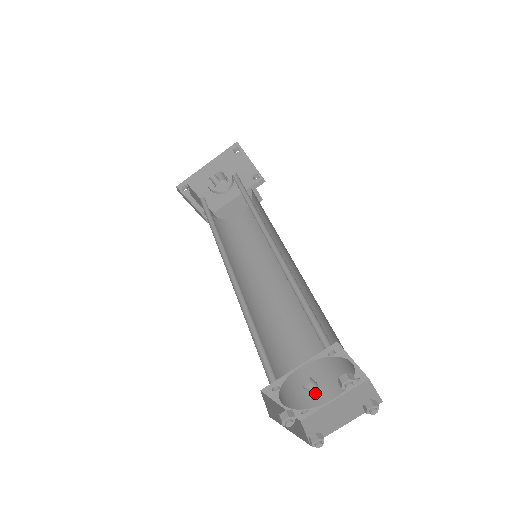
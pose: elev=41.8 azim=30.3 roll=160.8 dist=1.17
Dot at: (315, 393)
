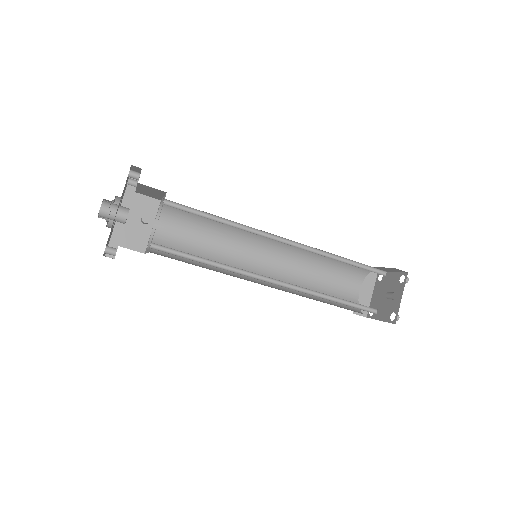
Dot at: (351, 296)
